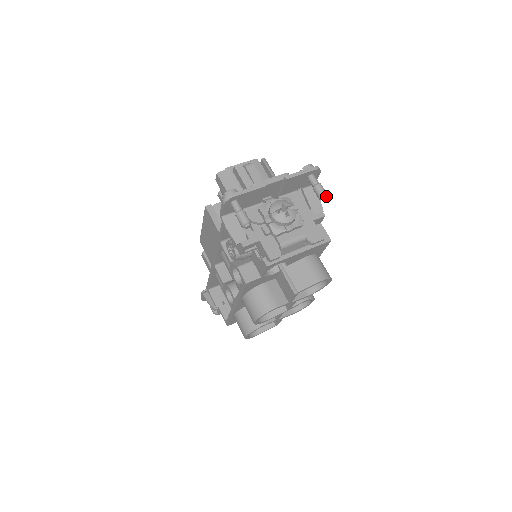
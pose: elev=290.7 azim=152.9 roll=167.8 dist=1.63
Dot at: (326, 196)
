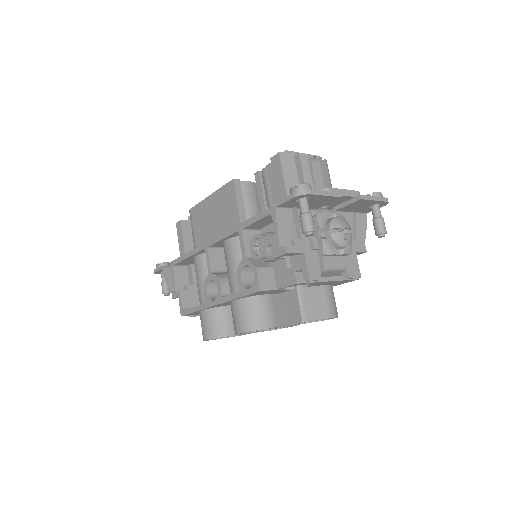
Dot at: occluded
